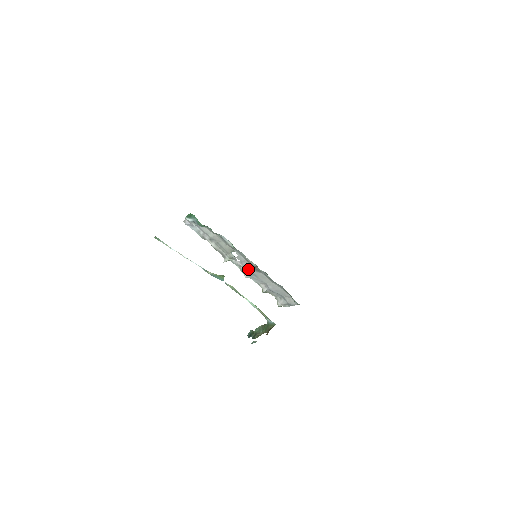
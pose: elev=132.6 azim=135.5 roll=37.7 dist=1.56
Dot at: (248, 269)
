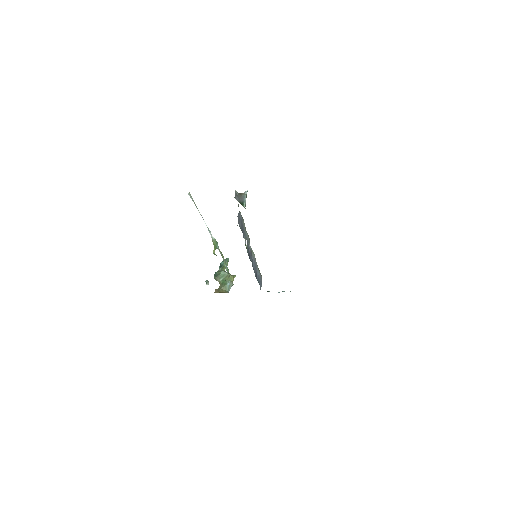
Dot at: (248, 250)
